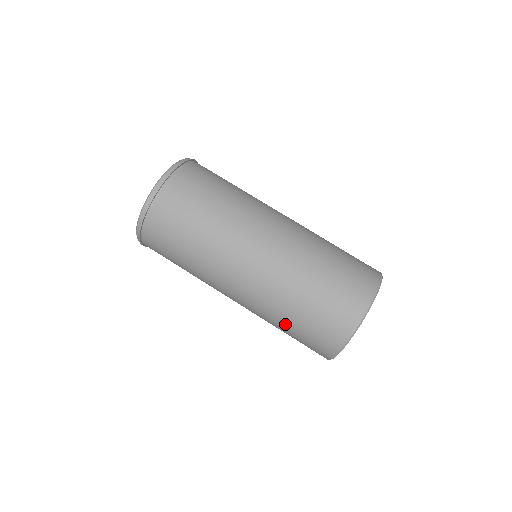
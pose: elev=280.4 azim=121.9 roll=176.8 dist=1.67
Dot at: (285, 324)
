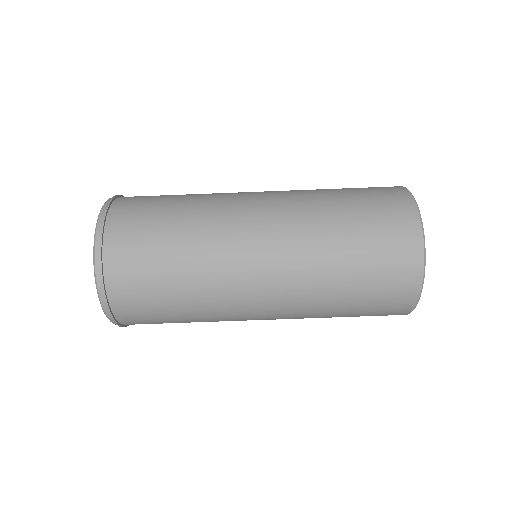
Dot at: (343, 277)
